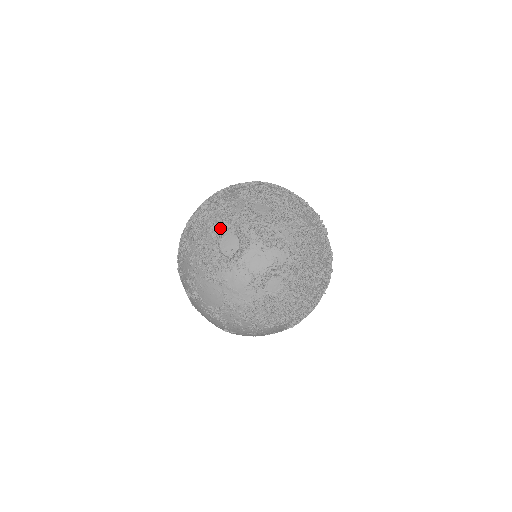
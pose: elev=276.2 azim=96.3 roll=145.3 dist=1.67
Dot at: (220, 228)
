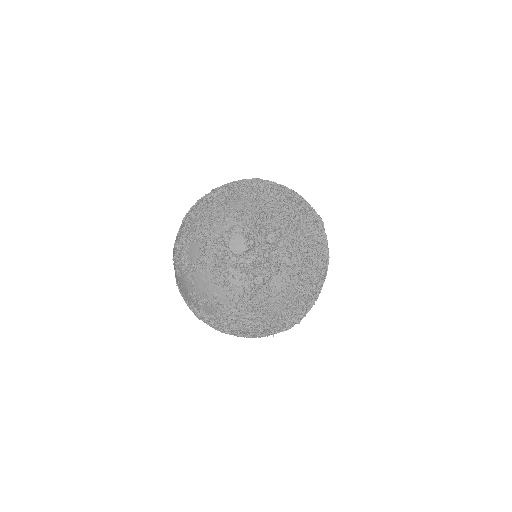
Dot at: (198, 233)
